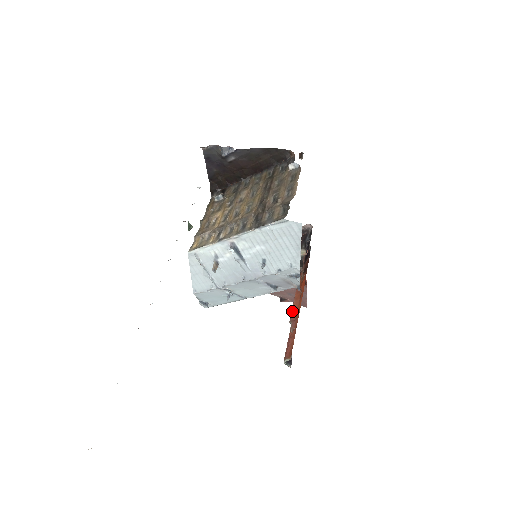
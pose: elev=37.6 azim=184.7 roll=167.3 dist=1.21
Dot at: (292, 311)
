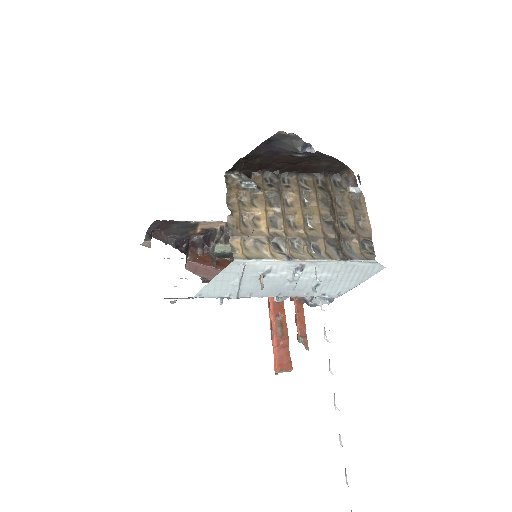
Dot at: (300, 325)
